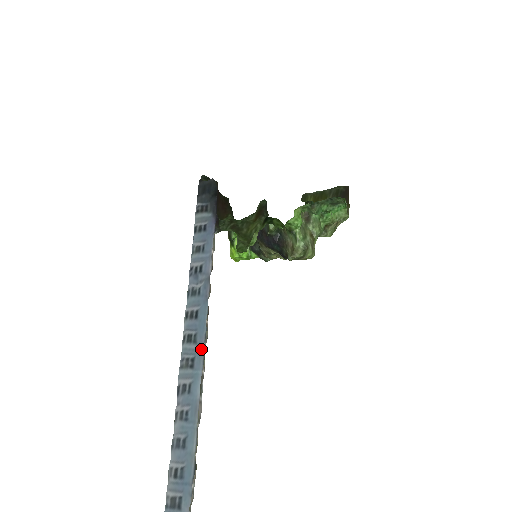
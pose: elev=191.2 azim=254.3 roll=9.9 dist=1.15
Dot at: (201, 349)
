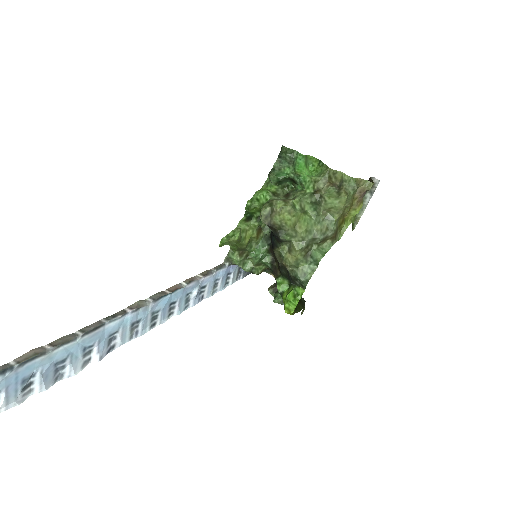
Dot at: (148, 308)
